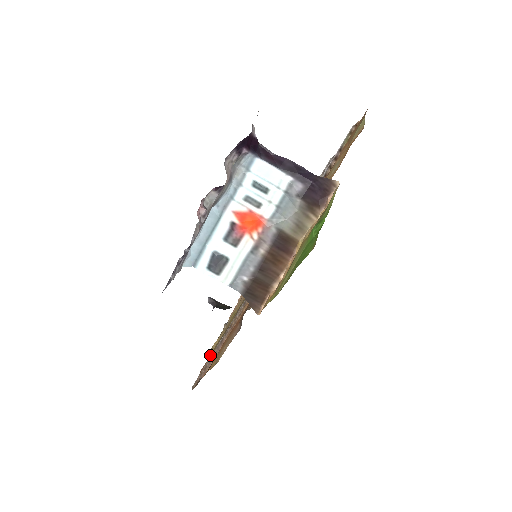
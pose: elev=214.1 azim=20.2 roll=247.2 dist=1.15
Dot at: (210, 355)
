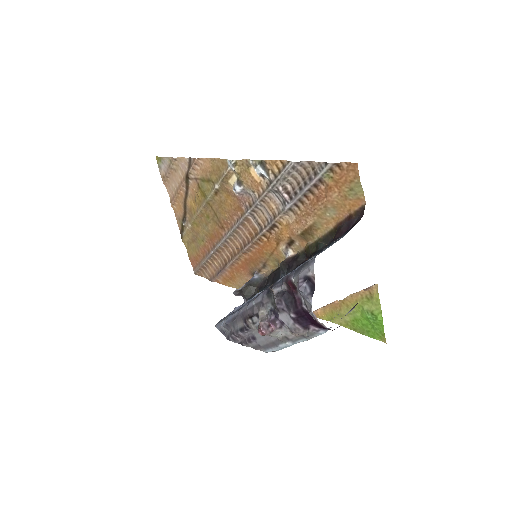
Dot at: (188, 248)
